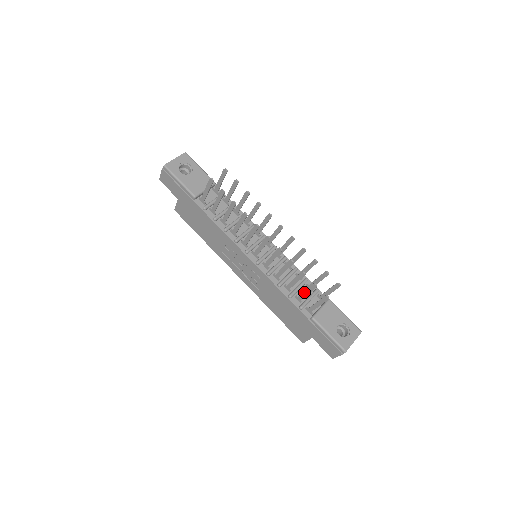
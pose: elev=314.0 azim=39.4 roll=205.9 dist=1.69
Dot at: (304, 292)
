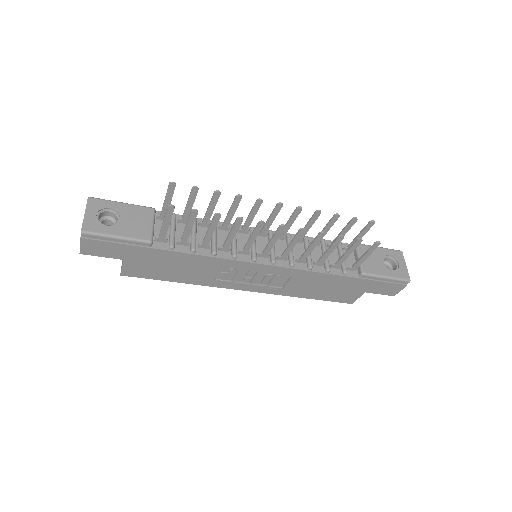
Dot at: (344, 255)
